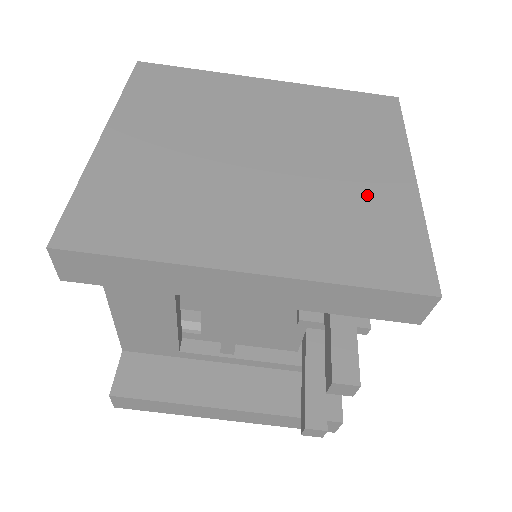
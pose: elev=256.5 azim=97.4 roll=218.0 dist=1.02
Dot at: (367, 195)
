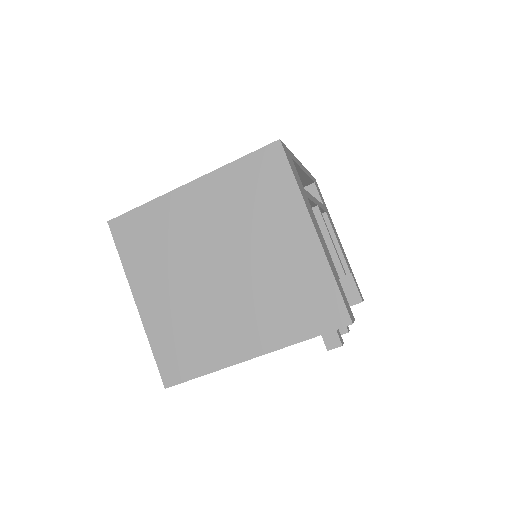
Dot at: (291, 266)
